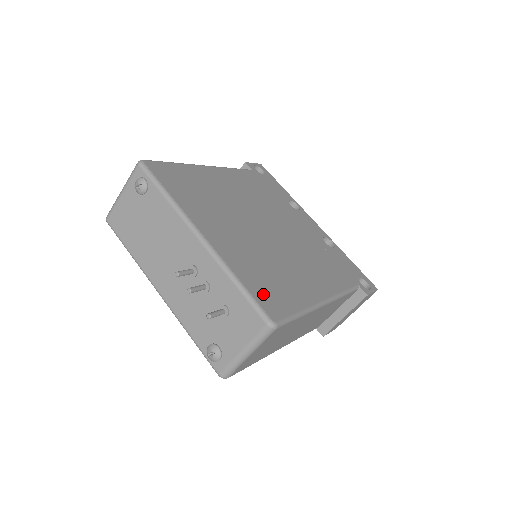
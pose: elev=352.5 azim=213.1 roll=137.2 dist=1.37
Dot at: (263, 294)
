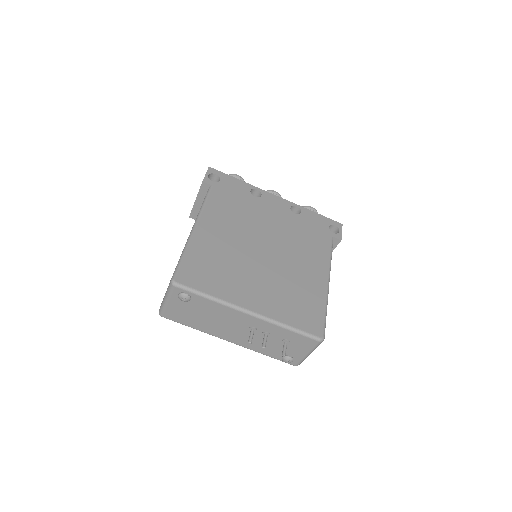
Dot at: (304, 321)
